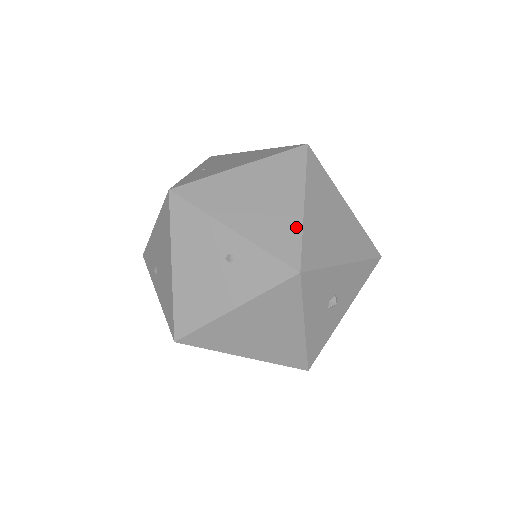
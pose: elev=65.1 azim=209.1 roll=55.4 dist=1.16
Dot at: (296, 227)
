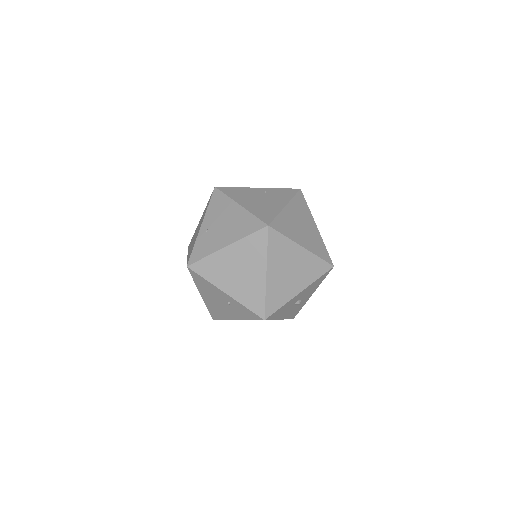
Dot at: (262, 292)
